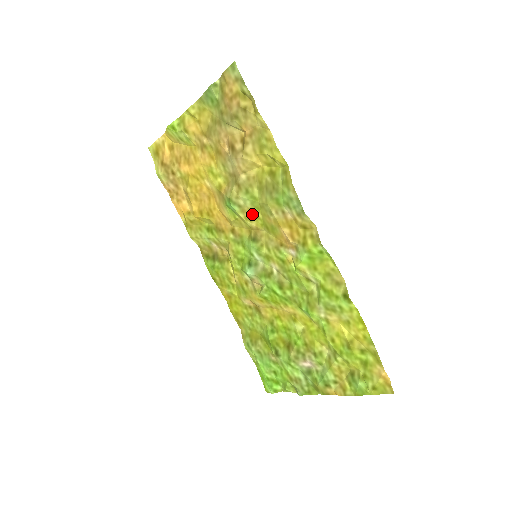
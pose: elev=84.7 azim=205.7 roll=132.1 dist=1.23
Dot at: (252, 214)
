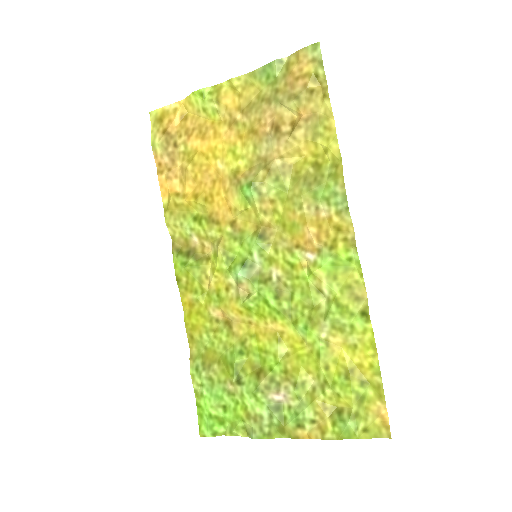
Dot at: (271, 206)
